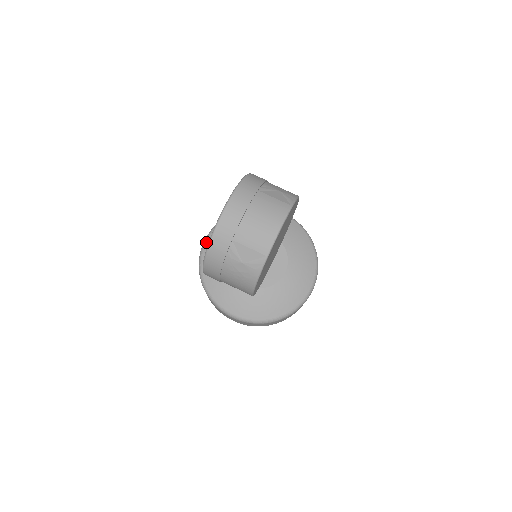
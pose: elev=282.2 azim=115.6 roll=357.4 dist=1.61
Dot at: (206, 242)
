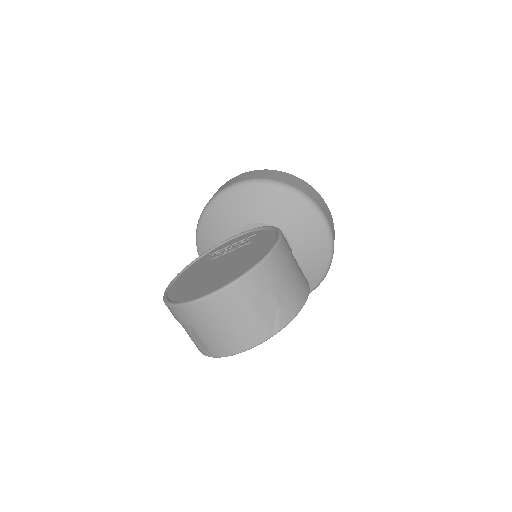
Dot at: (225, 193)
